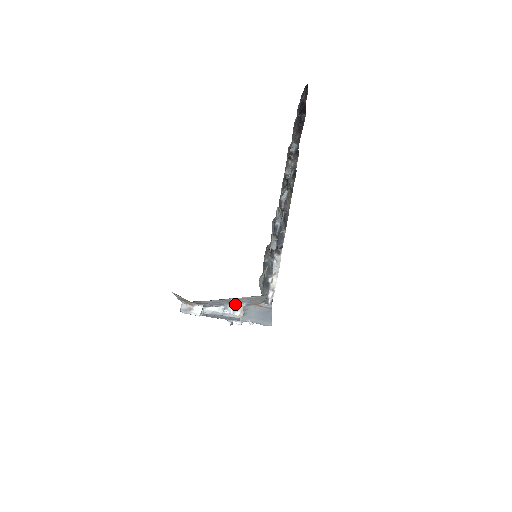
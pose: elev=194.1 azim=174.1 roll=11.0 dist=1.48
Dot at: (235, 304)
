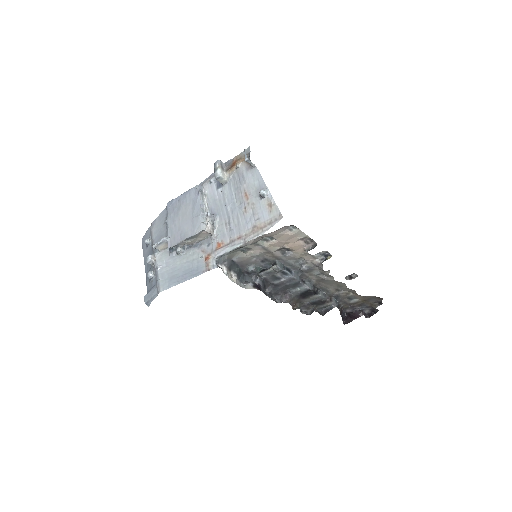
Dot at: (216, 225)
